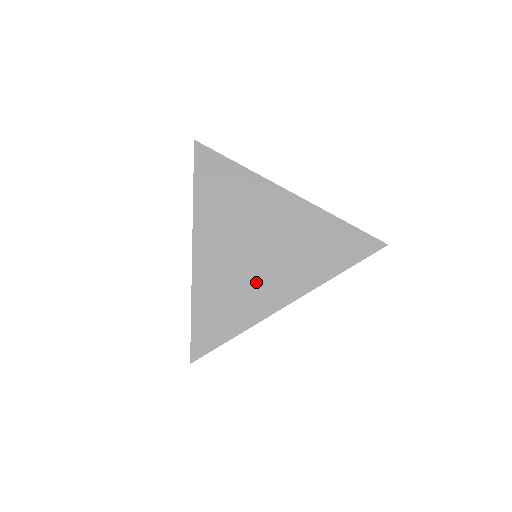
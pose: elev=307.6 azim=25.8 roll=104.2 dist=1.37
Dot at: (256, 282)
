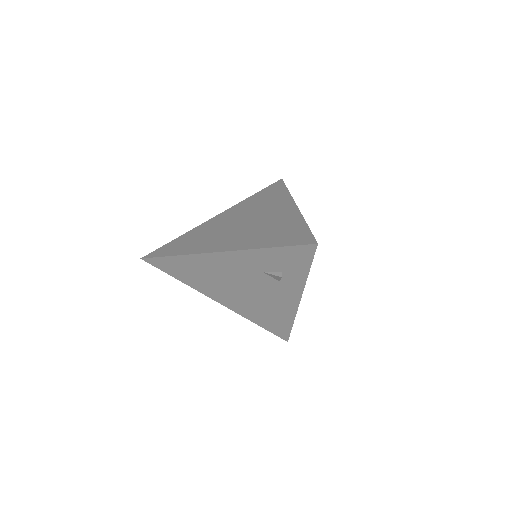
Dot at: (271, 221)
